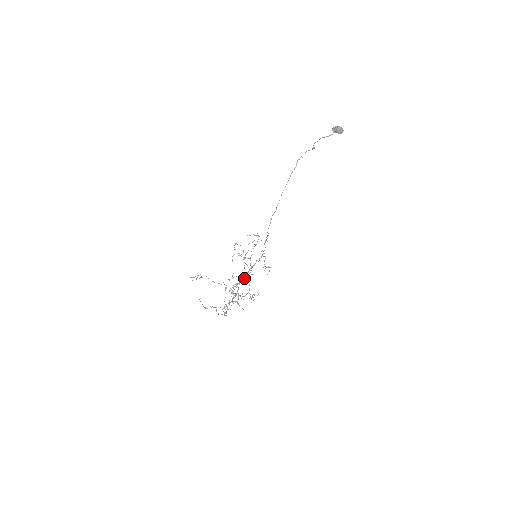
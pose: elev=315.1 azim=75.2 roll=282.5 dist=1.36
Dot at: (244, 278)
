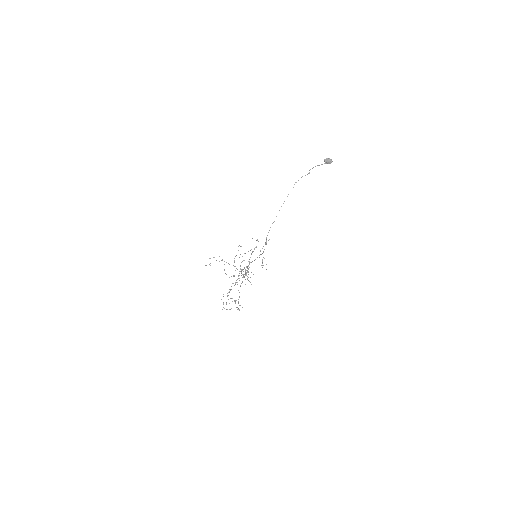
Dot at: occluded
